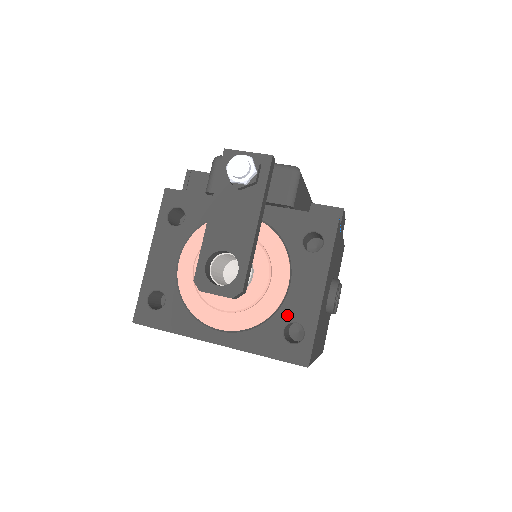
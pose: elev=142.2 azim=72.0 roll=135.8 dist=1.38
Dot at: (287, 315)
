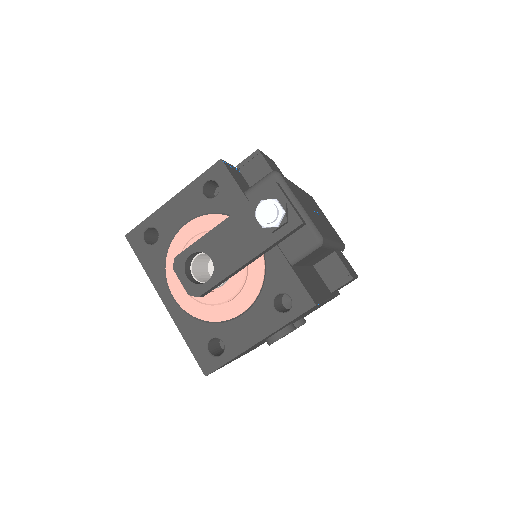
Dot at: (222, 332)
